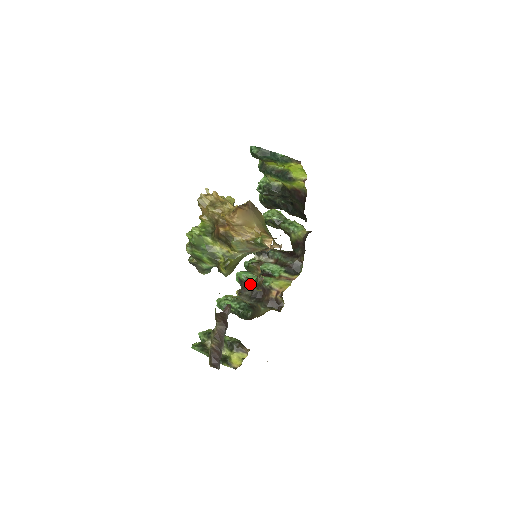
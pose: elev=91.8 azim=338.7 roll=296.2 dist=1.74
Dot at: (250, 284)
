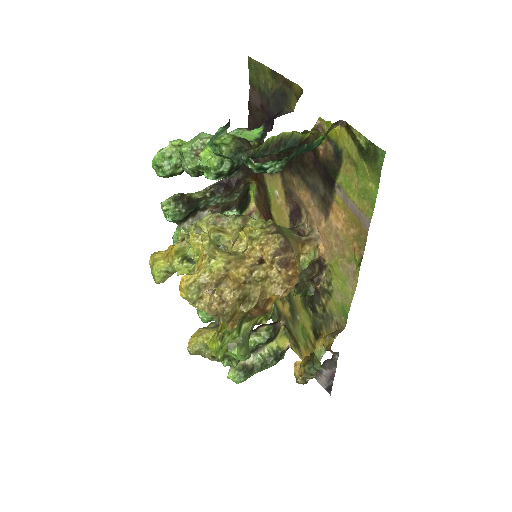
Dot at: occluded
